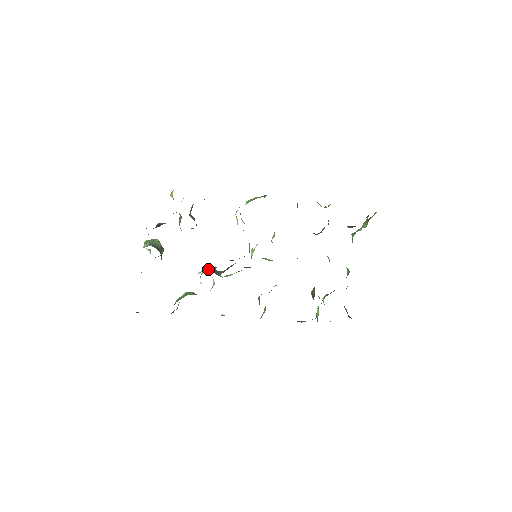
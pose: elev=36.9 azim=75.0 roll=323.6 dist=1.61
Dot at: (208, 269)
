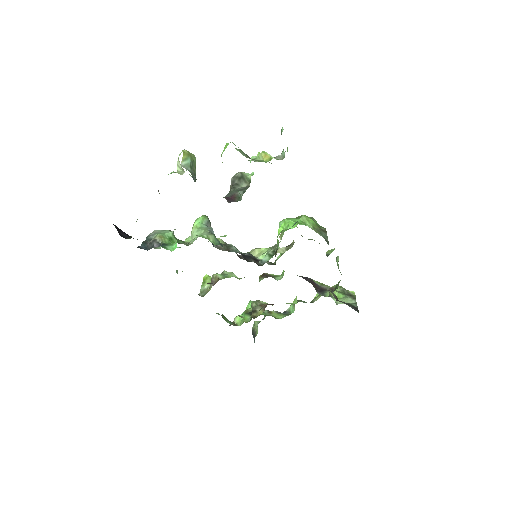
Dot at: (217, 243)
